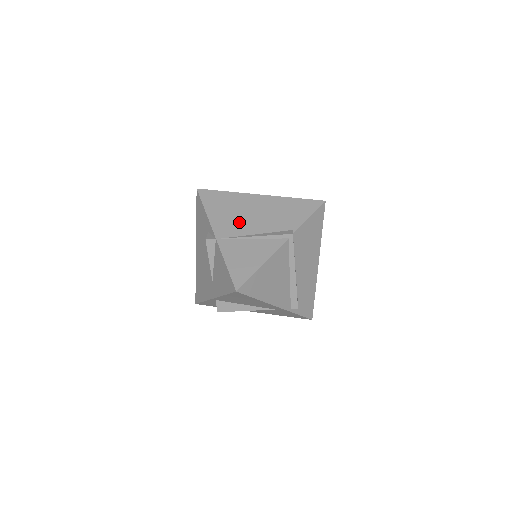
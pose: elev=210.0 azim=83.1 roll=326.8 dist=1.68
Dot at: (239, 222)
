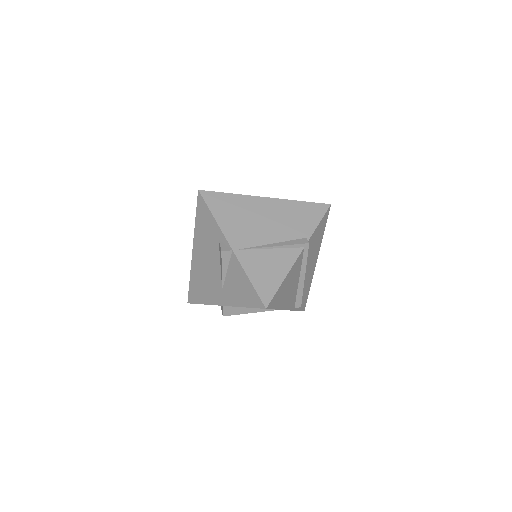
Dot at: (252, 230)
